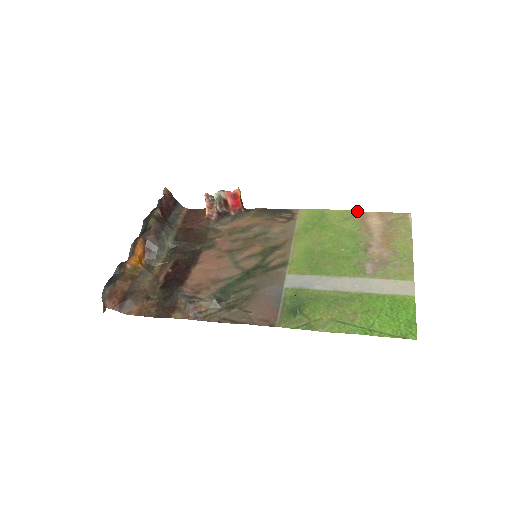
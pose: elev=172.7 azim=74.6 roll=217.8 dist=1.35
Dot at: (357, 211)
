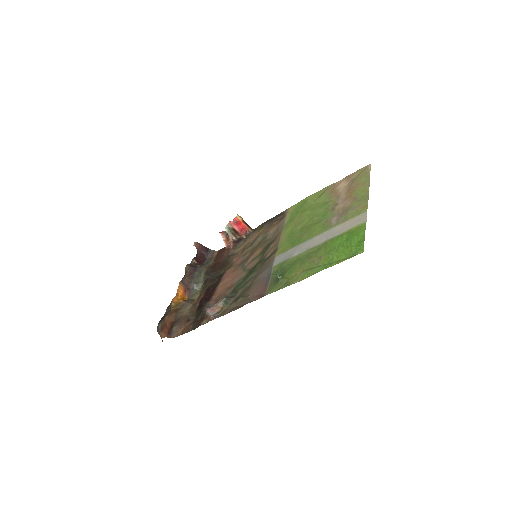
Dot at: (329, 185)
